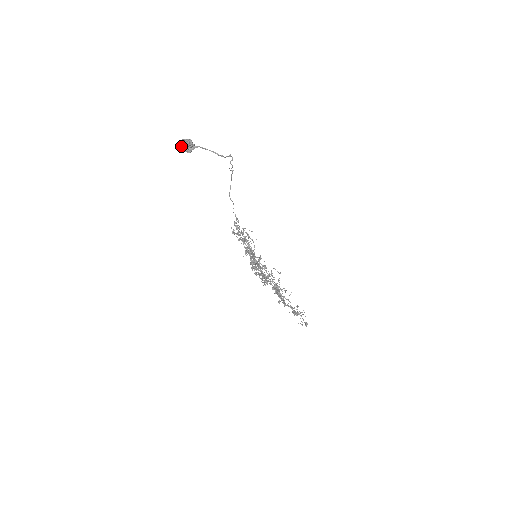
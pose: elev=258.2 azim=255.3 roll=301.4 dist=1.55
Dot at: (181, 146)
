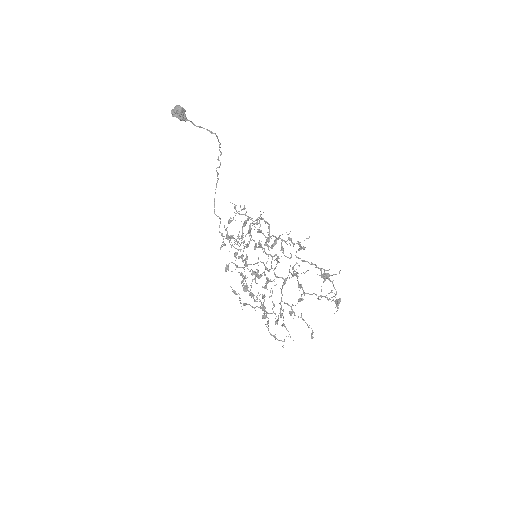
Dot at: (175, 111)
